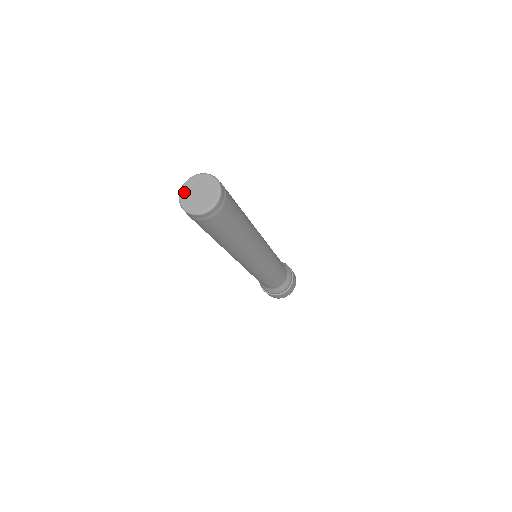
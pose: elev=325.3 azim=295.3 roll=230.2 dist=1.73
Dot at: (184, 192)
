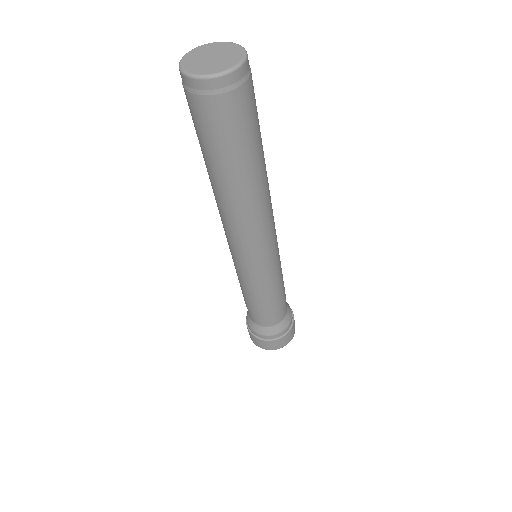
Dot at: (187, 61)
